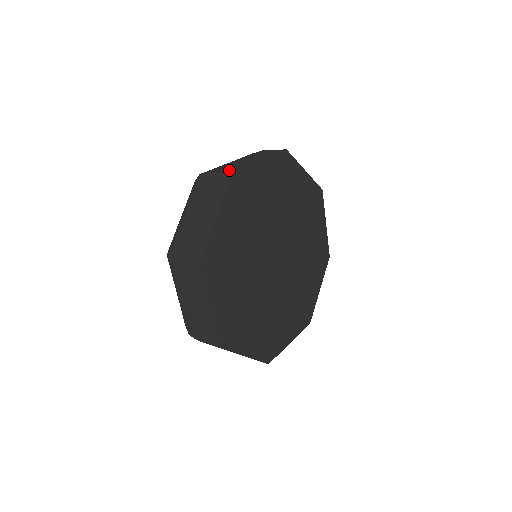
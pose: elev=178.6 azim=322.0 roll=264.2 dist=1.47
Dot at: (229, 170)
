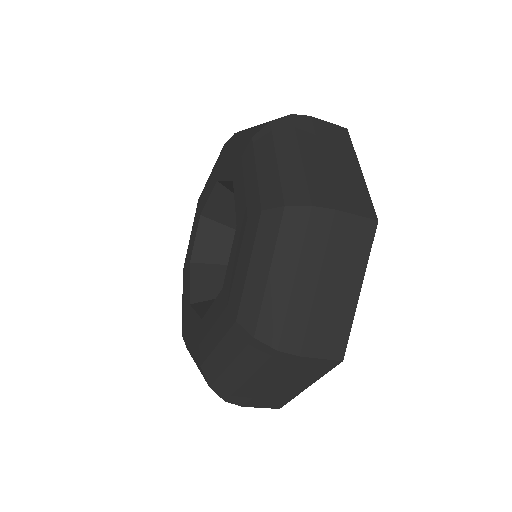
Dot at: (366, 211)
